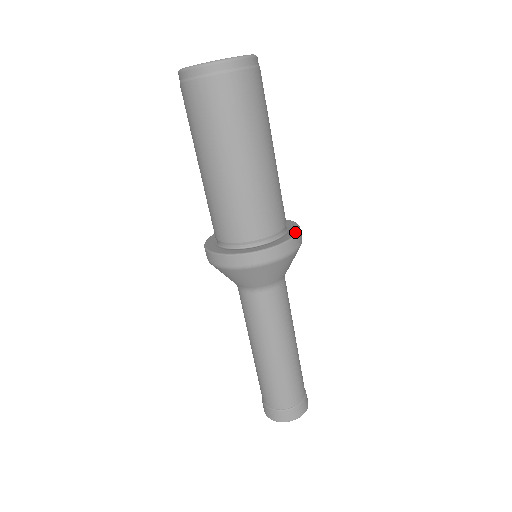
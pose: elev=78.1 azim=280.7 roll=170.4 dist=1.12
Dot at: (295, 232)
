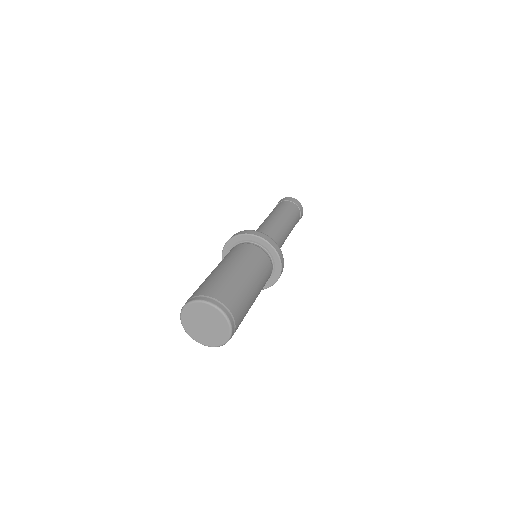
Dot at: (272, 249)
